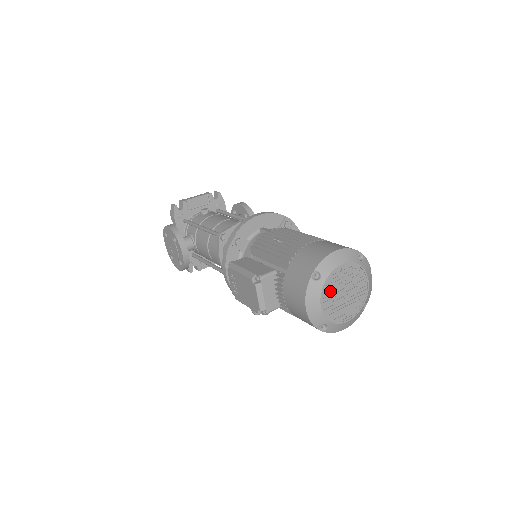
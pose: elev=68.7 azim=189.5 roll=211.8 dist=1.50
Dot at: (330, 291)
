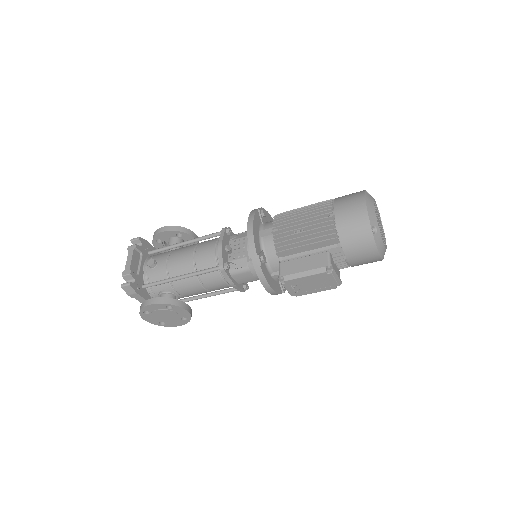
Dot at: (380, 231)
